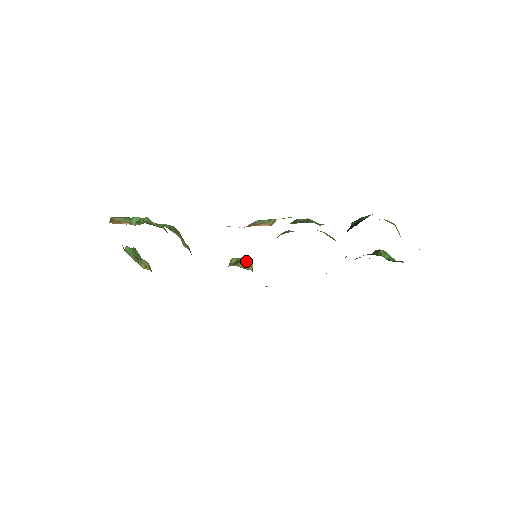
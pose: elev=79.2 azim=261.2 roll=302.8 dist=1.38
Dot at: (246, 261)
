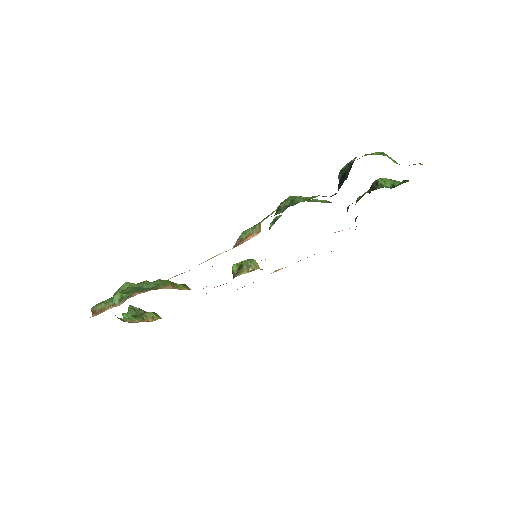
Dot at: (247, 262)
